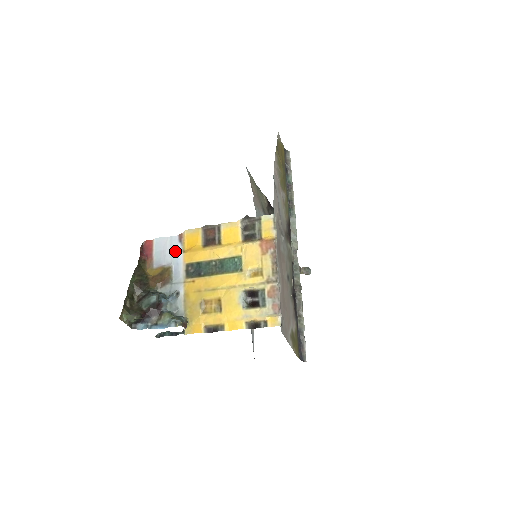
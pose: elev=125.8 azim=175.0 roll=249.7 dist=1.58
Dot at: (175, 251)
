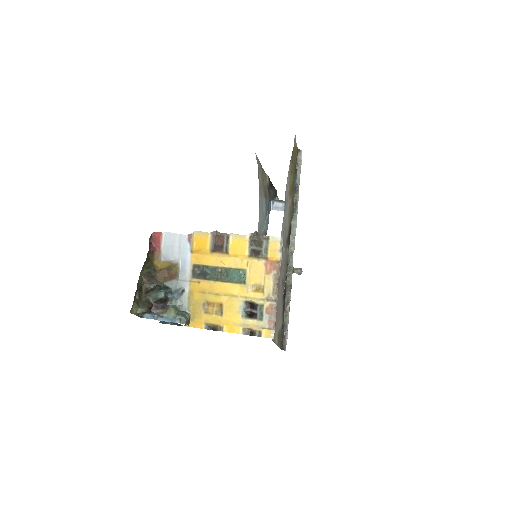
Dot at: (183, 250)
